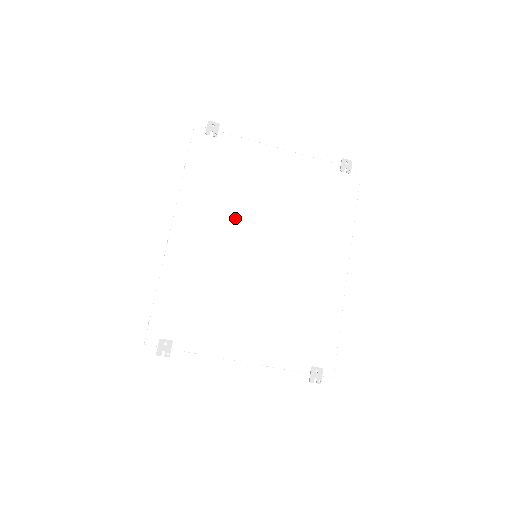
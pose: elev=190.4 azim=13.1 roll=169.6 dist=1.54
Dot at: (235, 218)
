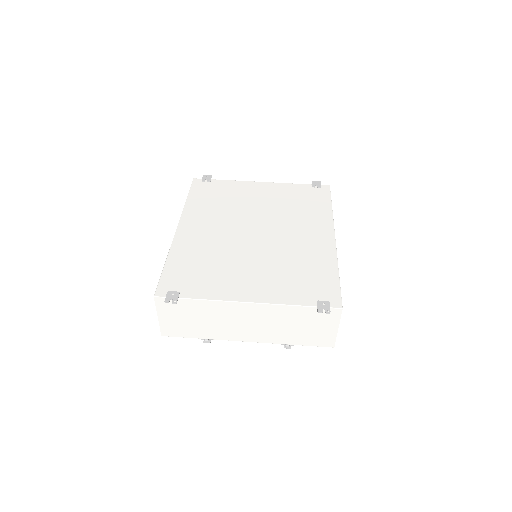
Dot at: (229, 218)
